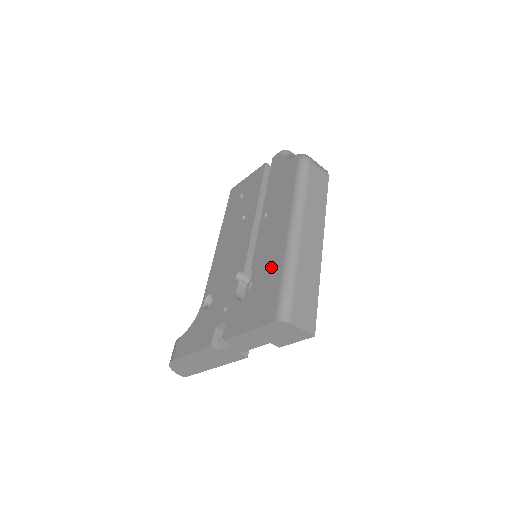
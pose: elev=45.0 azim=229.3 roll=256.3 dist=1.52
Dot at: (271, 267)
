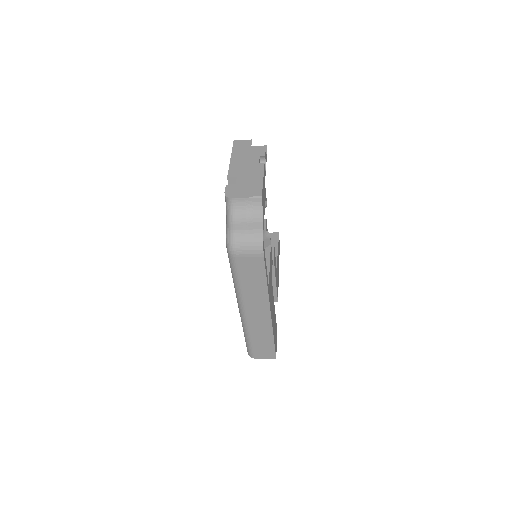
Dot at: occluded
